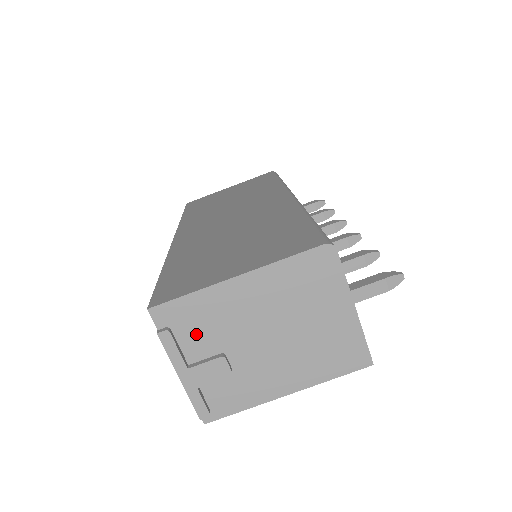
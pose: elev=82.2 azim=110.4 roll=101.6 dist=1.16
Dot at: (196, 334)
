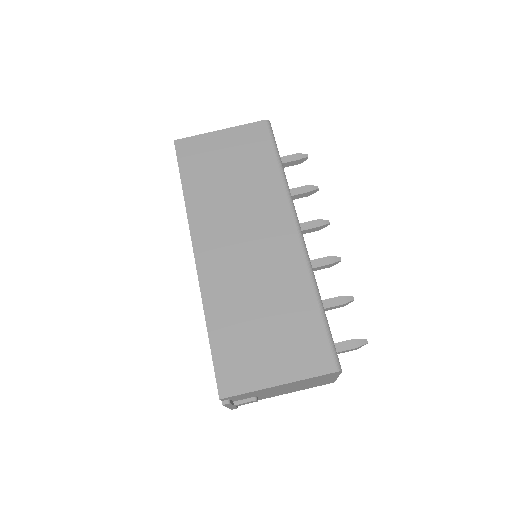
Dot at: (244, 397)
